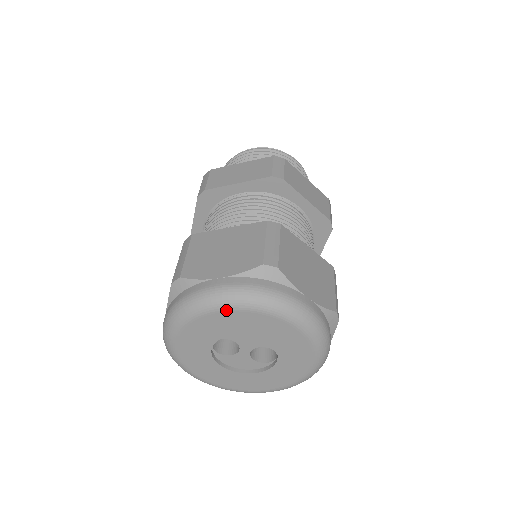
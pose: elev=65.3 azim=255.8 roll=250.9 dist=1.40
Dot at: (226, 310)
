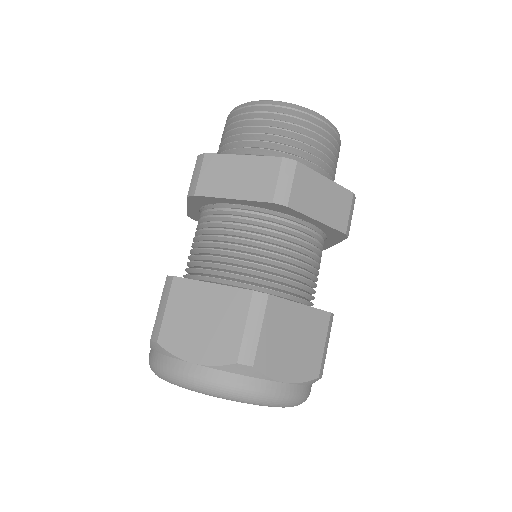
Dot at: (199, 392)
